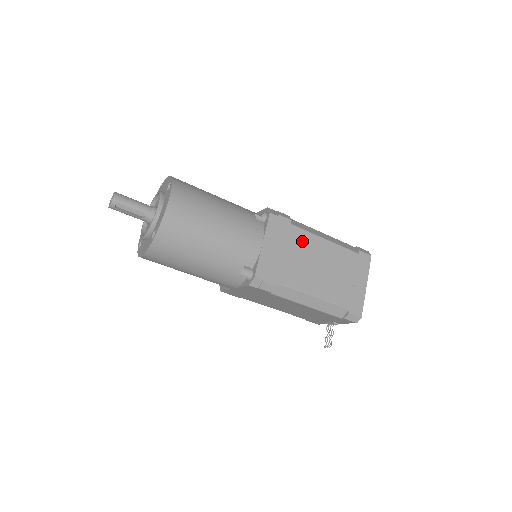
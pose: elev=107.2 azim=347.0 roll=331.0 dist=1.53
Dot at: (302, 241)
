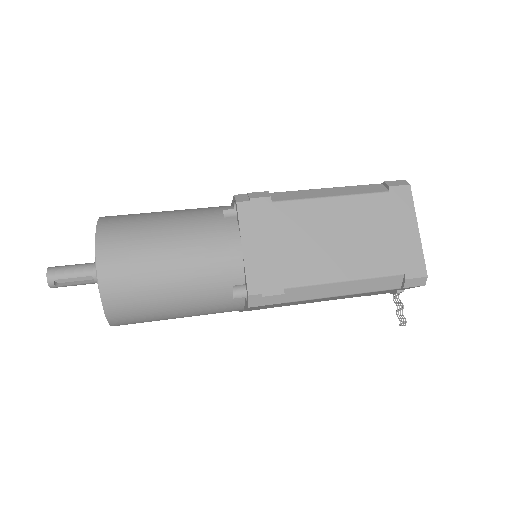
Dot at: (297, 216)
